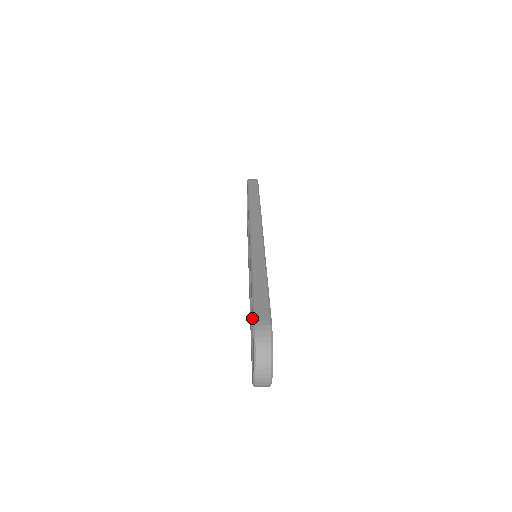
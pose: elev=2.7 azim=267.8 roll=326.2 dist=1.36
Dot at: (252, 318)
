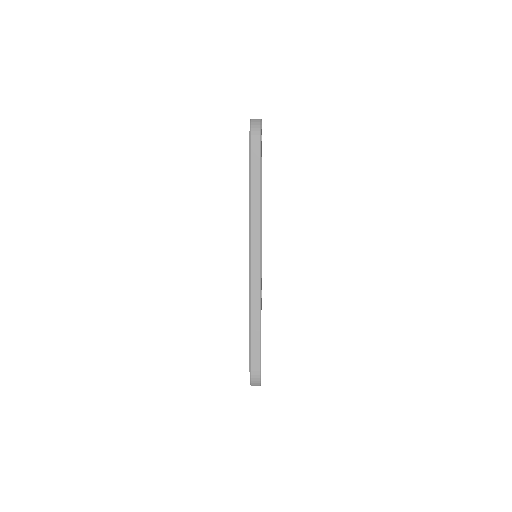
Dot at: (249, 359)
